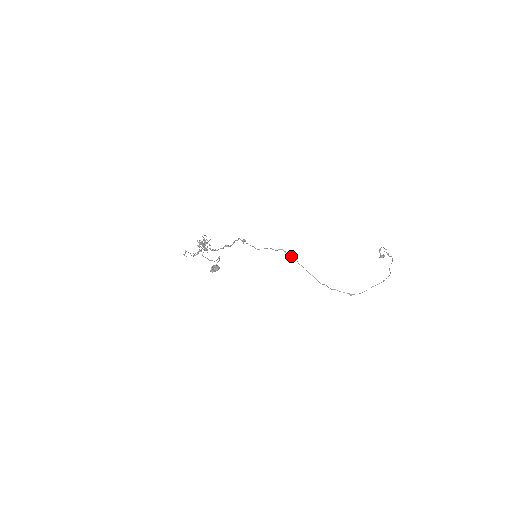
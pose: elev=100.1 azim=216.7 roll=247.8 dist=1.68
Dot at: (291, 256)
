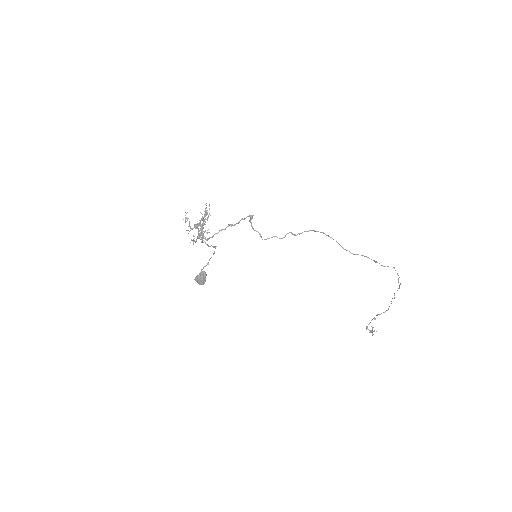
Dot at: (304, 231)
